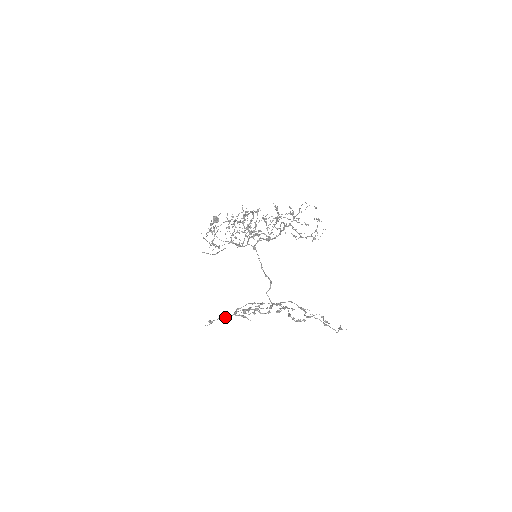
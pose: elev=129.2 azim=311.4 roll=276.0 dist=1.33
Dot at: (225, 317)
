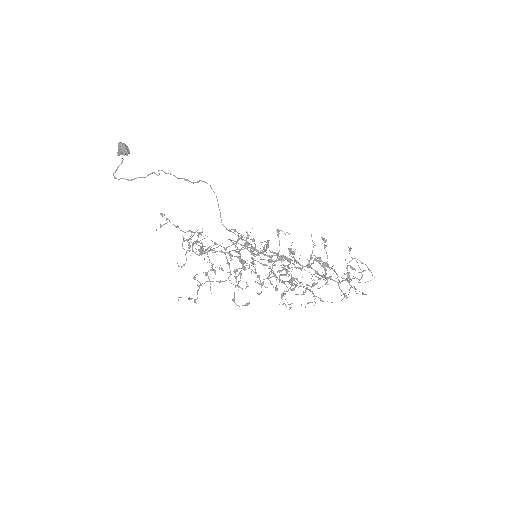
Dot at: occluded
